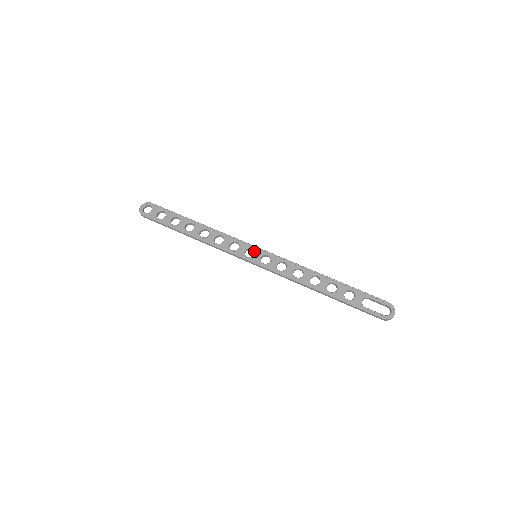
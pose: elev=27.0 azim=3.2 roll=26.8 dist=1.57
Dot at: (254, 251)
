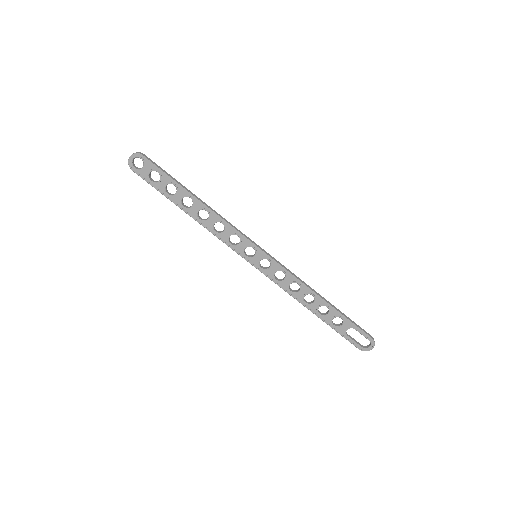
Dot at: (255, 251)
